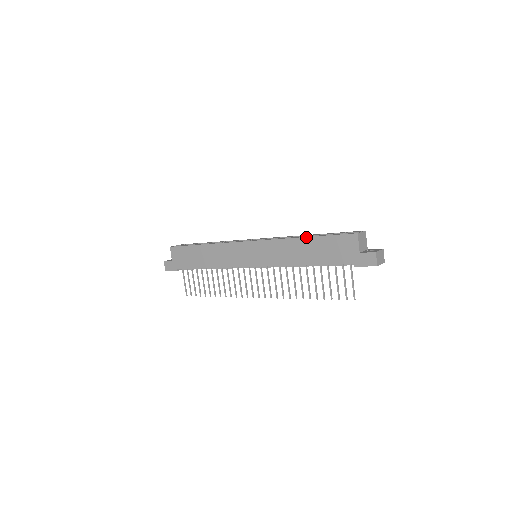
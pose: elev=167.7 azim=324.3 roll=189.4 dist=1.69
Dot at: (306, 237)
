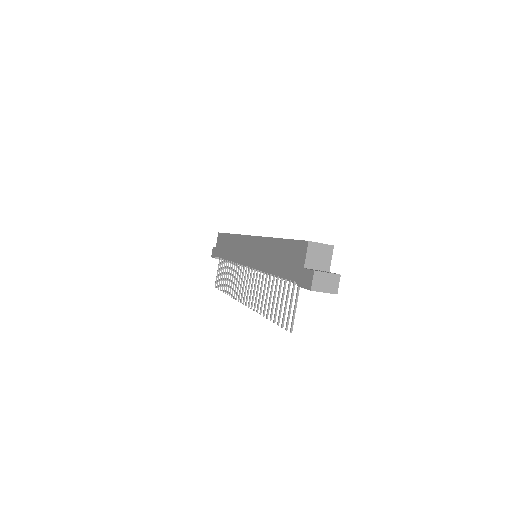
Dot at: (278, 238)
